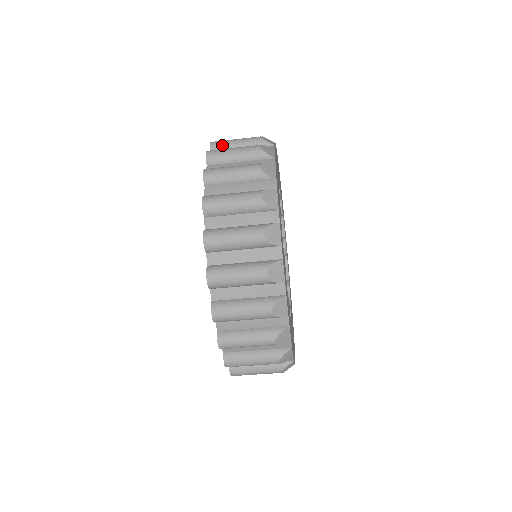
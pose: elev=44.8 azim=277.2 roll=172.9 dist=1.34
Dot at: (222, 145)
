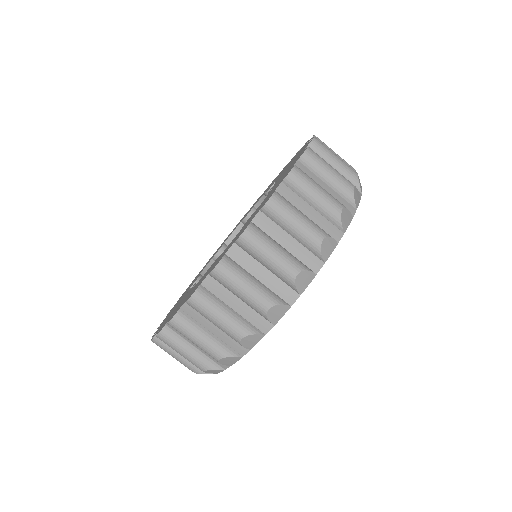
Dot at: occluded
